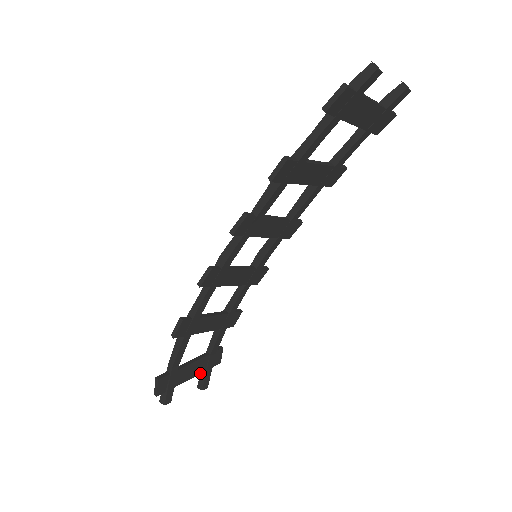
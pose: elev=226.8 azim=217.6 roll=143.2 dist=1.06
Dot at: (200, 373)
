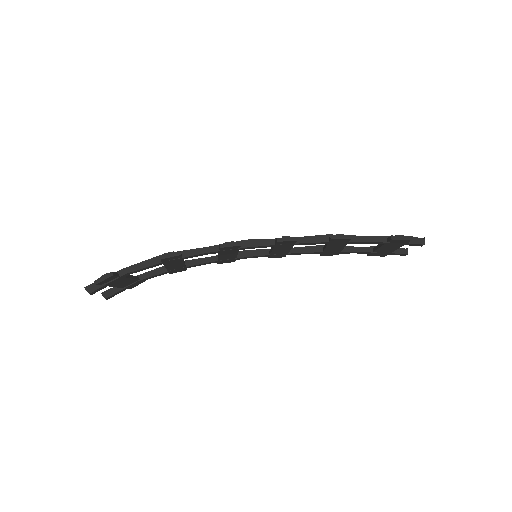
Dot at: (120, 287)
